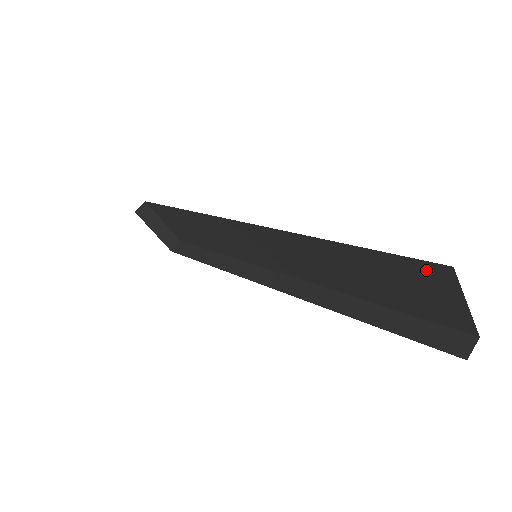
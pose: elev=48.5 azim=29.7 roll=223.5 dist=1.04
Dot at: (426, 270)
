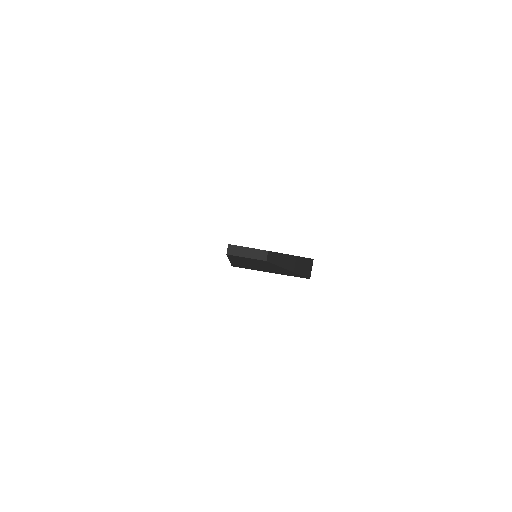
Dot at: occluded
